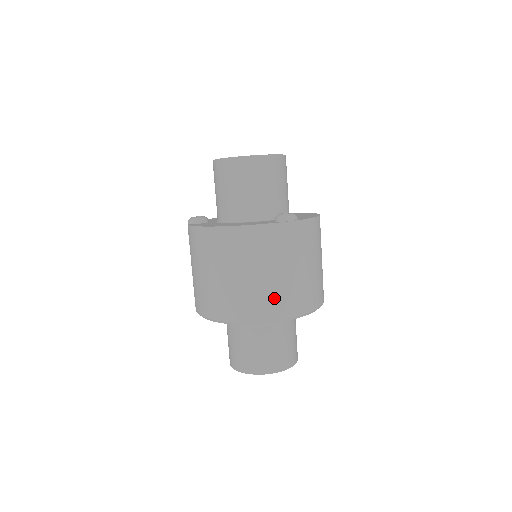
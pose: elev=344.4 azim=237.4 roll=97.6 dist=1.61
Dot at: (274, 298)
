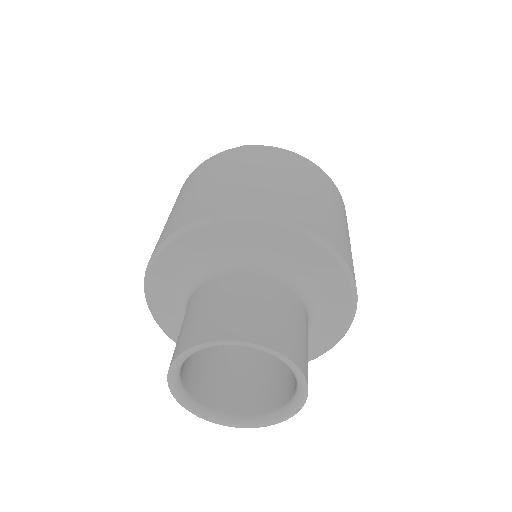
Dot at: (196, 204)
